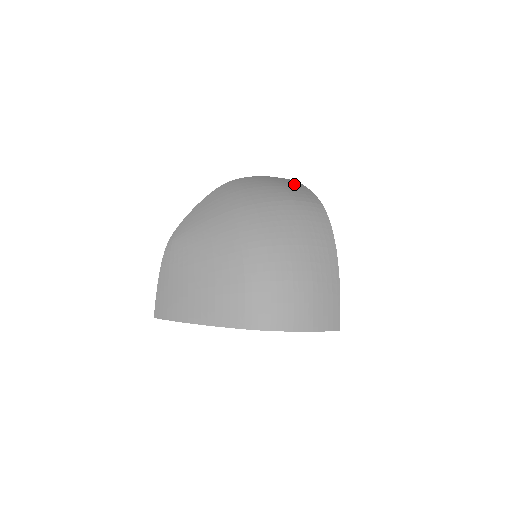
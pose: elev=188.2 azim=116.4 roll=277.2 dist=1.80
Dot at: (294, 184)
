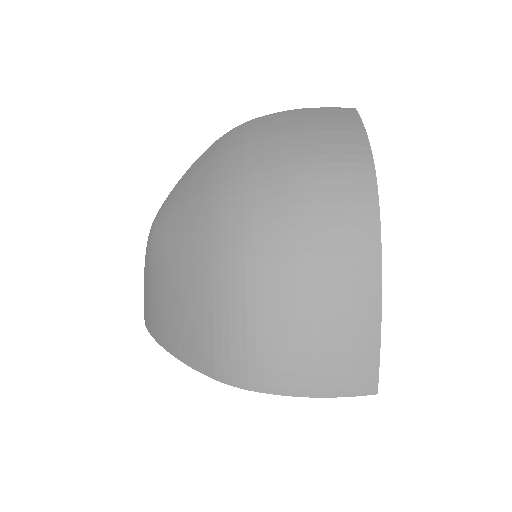
Dot at: (338, 122)
